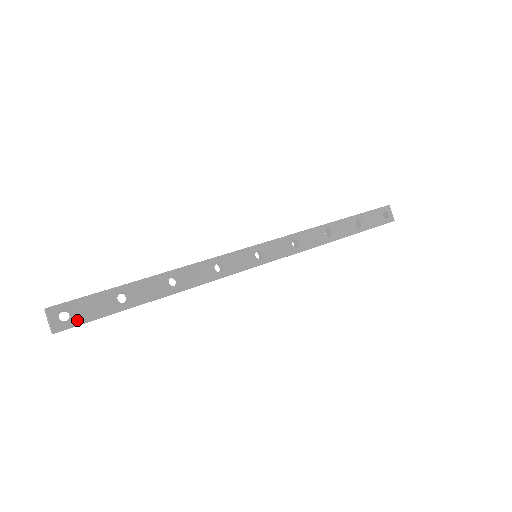
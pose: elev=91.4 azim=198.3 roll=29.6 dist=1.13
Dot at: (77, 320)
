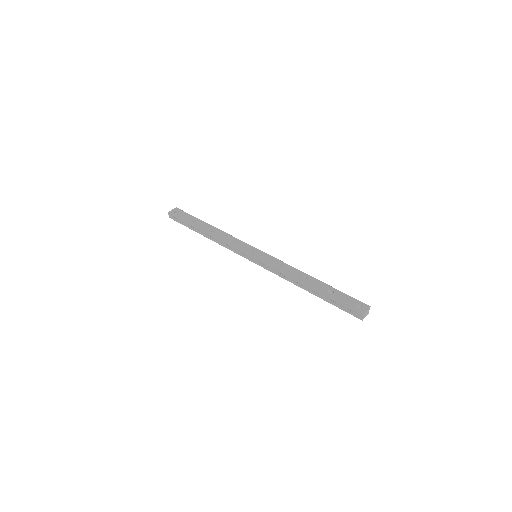
Dot at: (177, 215)
